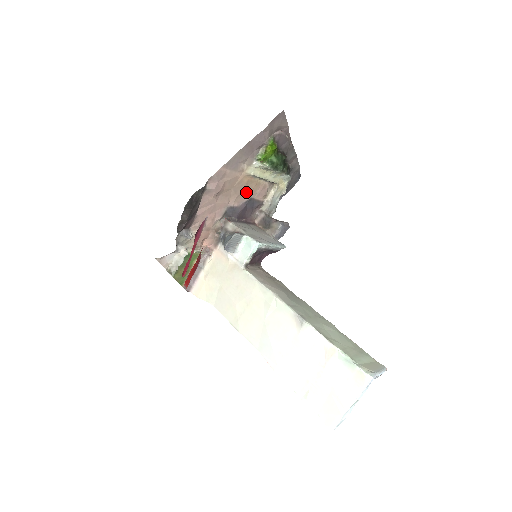
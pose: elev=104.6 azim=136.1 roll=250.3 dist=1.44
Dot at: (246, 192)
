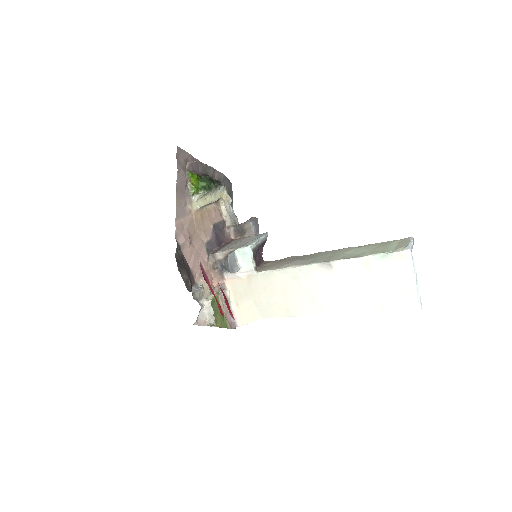
Dot at: (206, 224)
